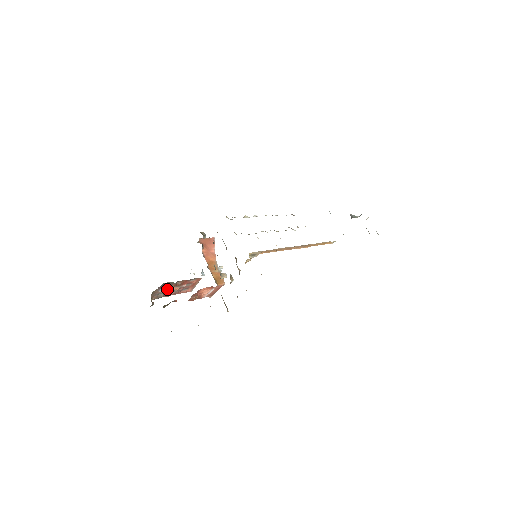
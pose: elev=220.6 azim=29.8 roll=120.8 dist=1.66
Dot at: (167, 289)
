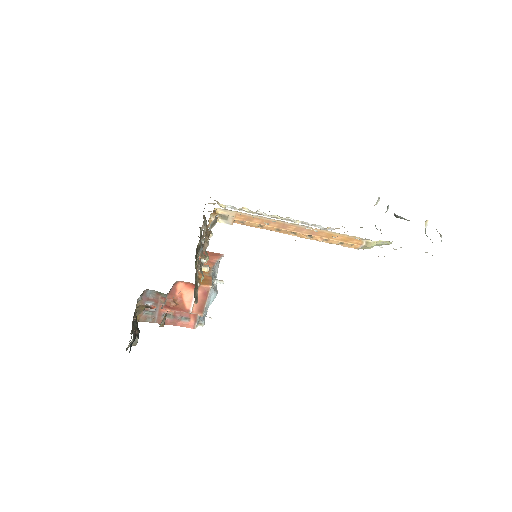
Dot at: (157, 307)
